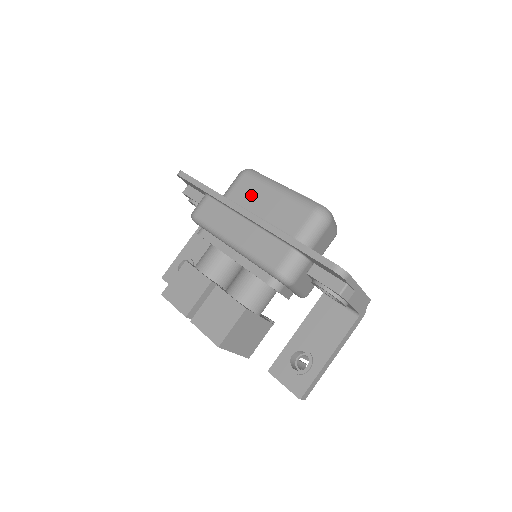
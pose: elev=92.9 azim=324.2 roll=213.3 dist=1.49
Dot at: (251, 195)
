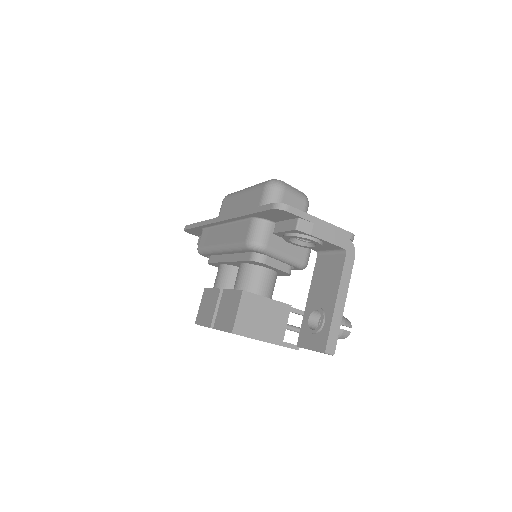
Dot at: (229, 209)
